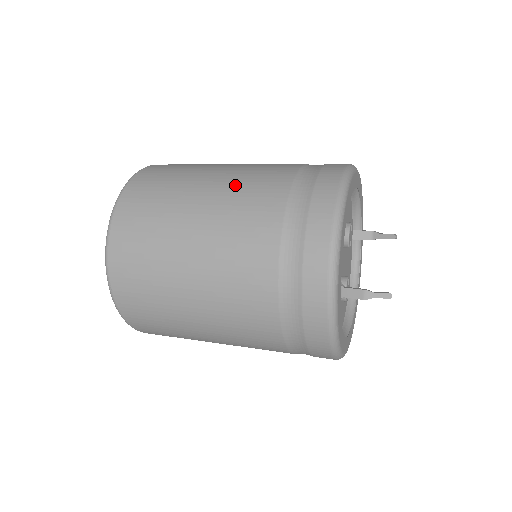
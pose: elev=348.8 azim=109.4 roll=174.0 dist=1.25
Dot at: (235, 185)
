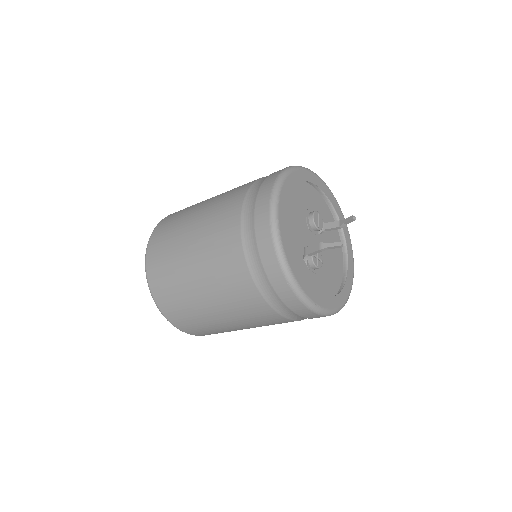
Dot at: occluded
